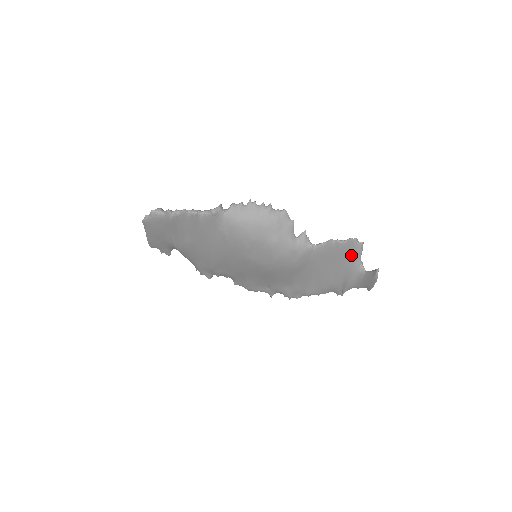
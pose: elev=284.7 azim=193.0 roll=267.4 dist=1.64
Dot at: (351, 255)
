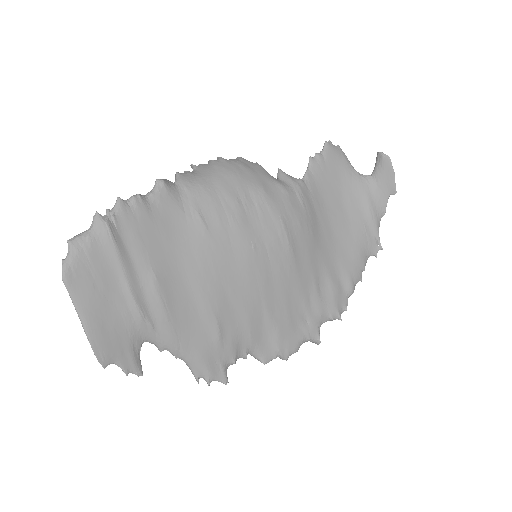
Dot at: (342, 167)
